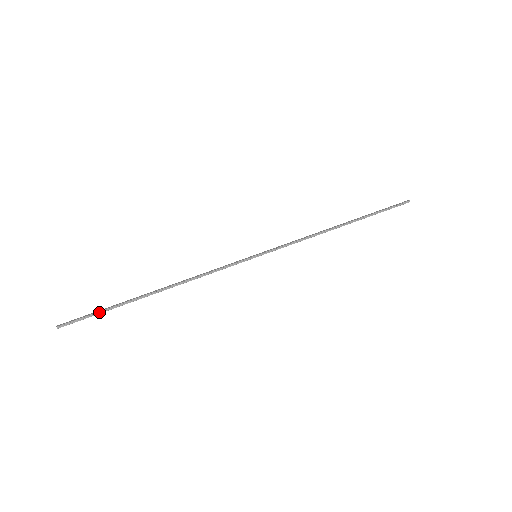
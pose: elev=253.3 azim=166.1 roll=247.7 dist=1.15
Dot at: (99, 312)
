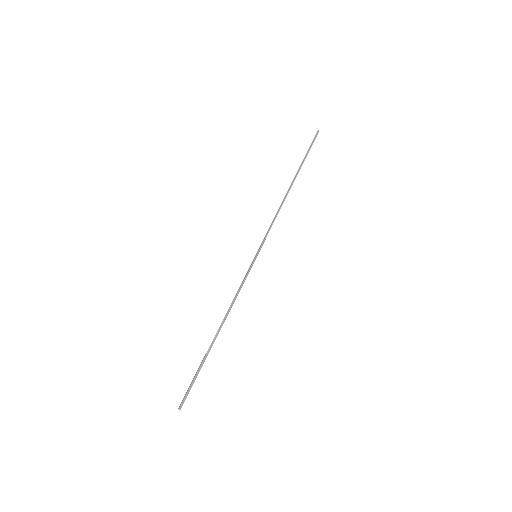
Dot at: (195, 378)
